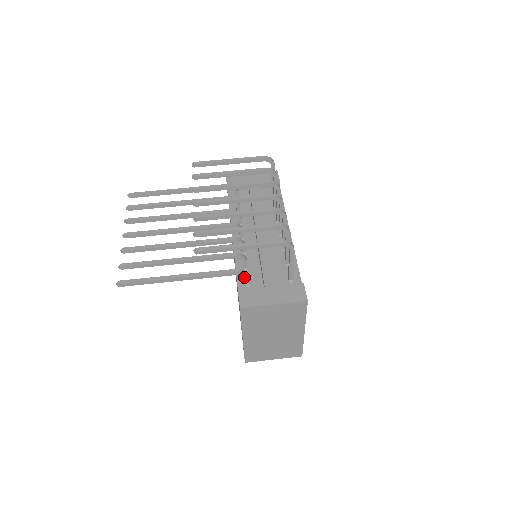
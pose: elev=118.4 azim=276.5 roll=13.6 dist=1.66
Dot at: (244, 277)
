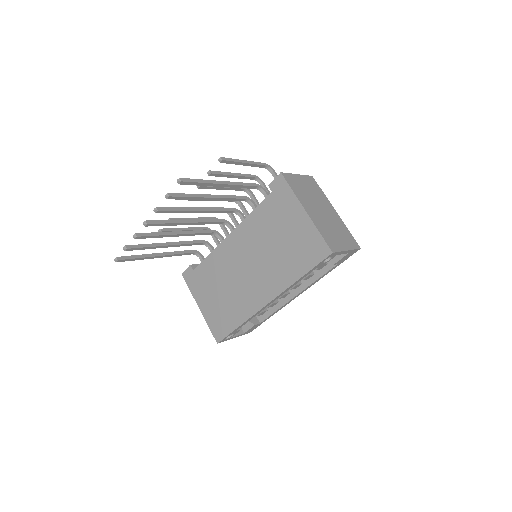
Dot at: (263, 190)
